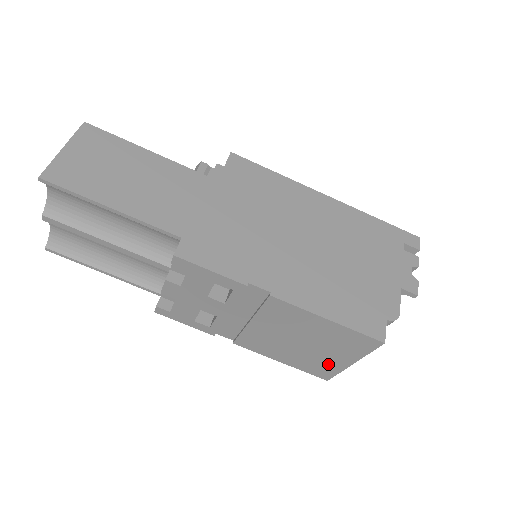
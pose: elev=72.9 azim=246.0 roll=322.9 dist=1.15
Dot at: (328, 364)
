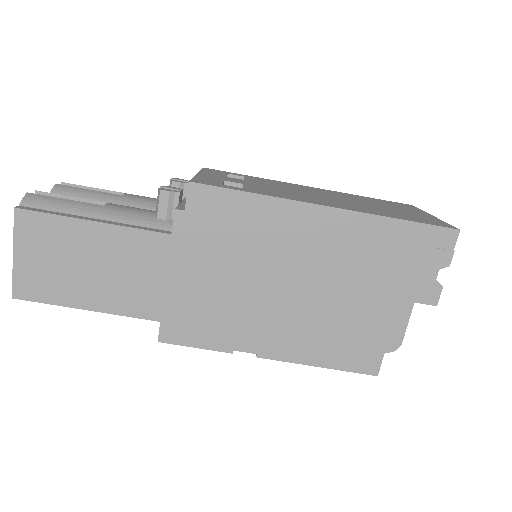
Dot at: occluded
